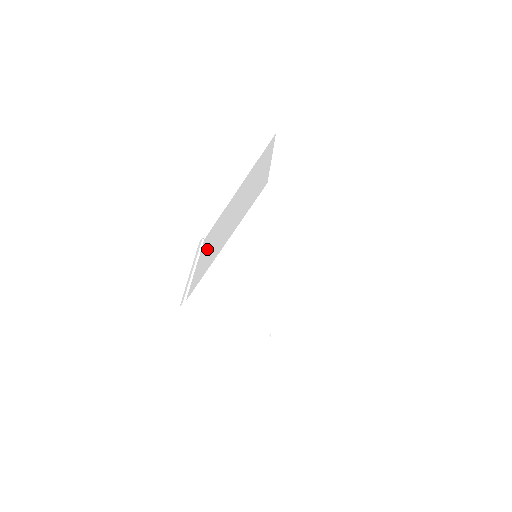
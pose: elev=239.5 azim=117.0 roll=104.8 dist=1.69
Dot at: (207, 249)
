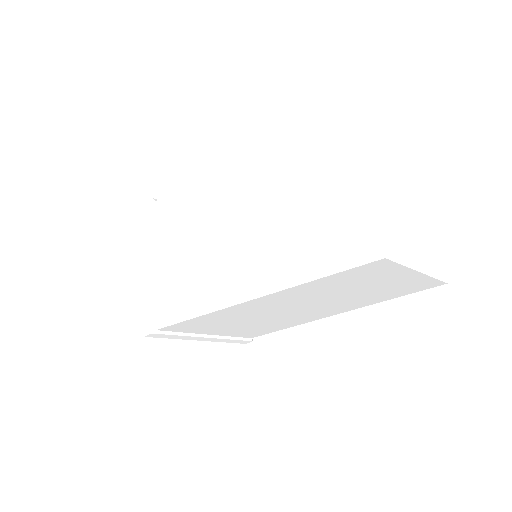
Dot at: occluded
